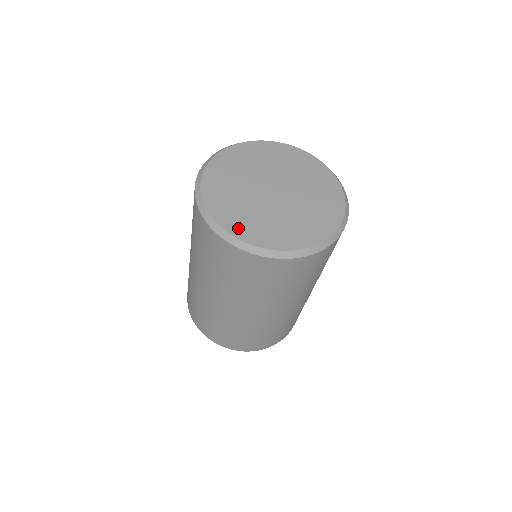
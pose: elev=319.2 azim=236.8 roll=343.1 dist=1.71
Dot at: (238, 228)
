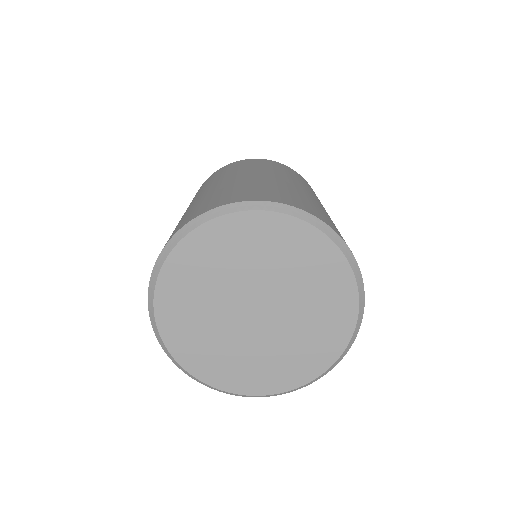
Dot at: (178, 342)
